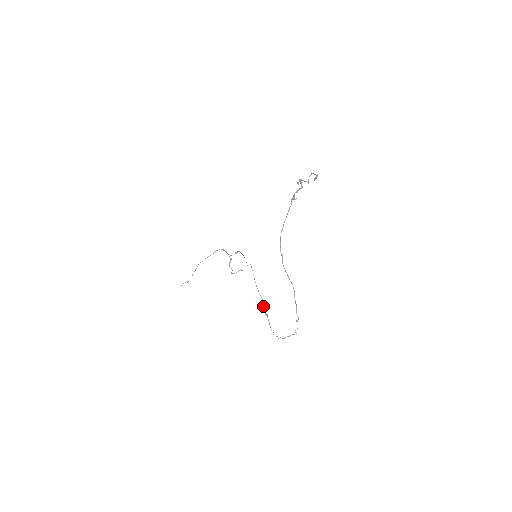
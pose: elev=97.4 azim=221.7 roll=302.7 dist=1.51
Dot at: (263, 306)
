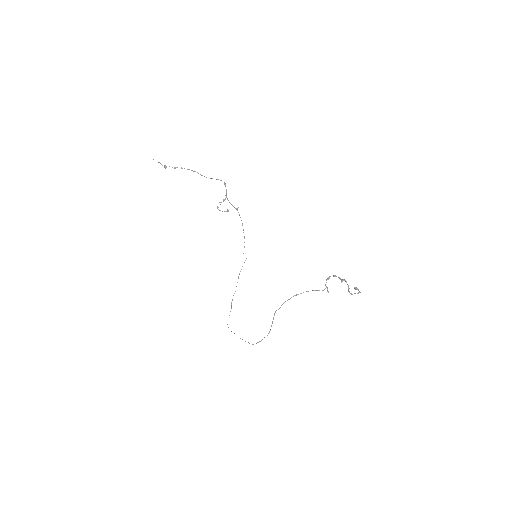
Dot at: occluded
